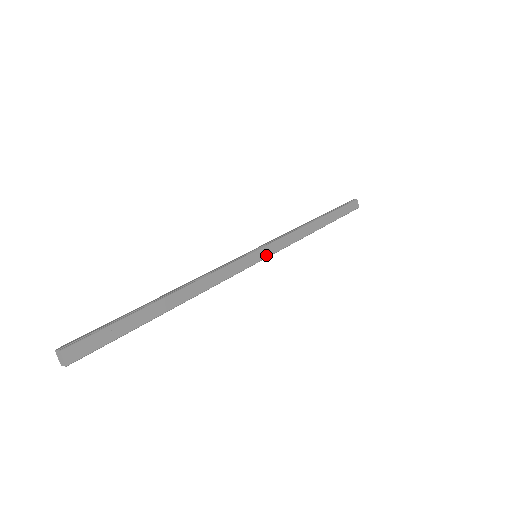
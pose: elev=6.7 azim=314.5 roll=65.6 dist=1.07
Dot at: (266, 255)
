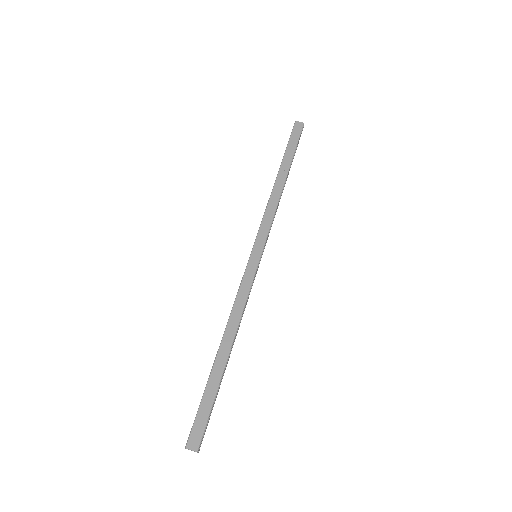
Dot at: (261, 247)
